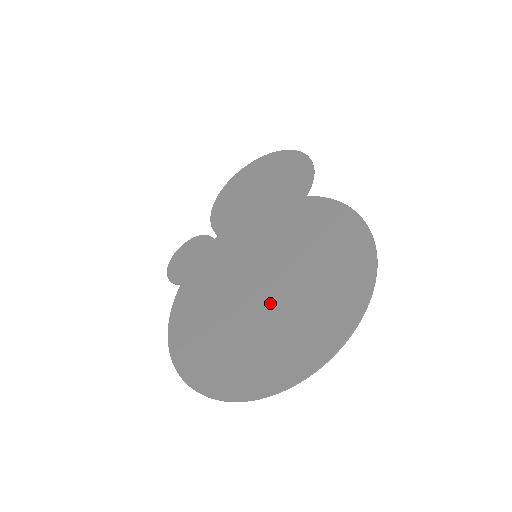
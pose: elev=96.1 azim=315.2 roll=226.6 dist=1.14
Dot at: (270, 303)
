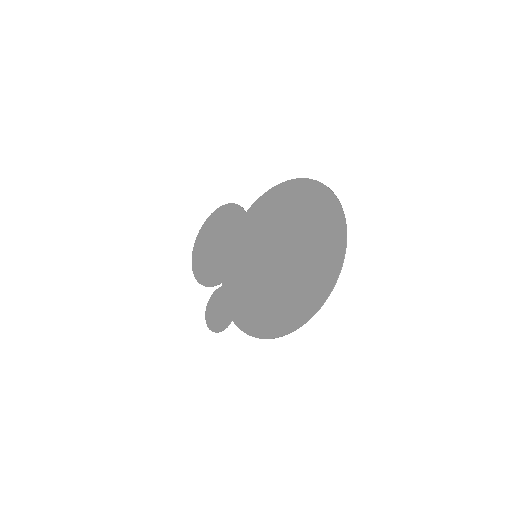
Dot at: (291, 252)
